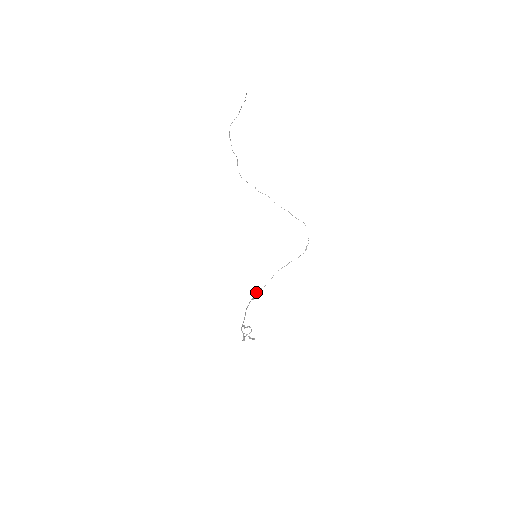
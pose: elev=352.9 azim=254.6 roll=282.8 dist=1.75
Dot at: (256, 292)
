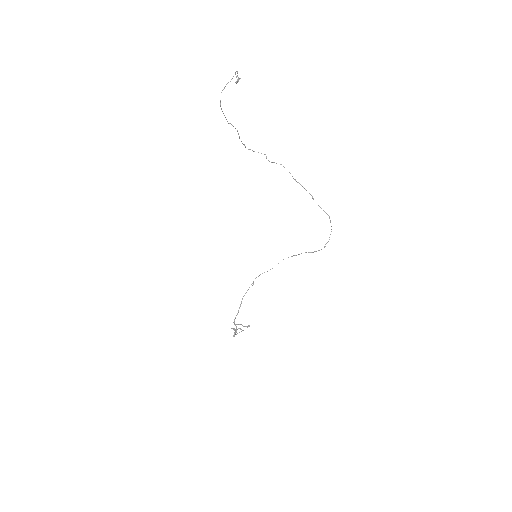
Dot at: (258, 276)
